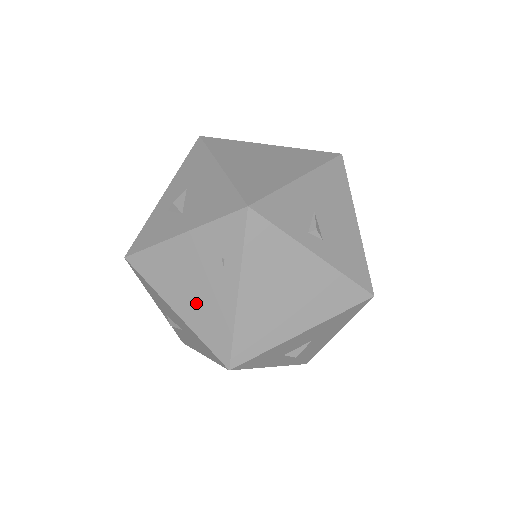
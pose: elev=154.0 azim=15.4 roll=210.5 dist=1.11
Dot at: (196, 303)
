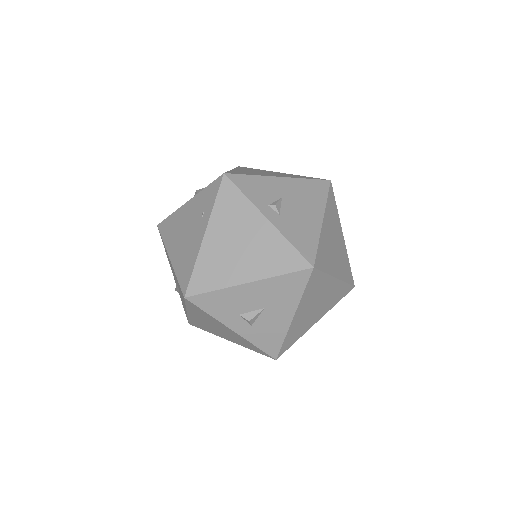
Dot at: (182, 248)
